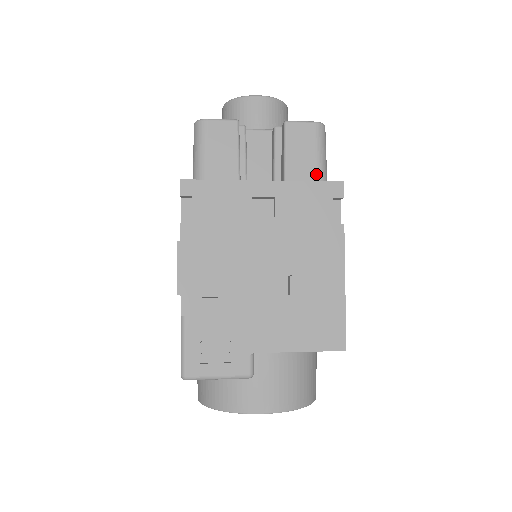
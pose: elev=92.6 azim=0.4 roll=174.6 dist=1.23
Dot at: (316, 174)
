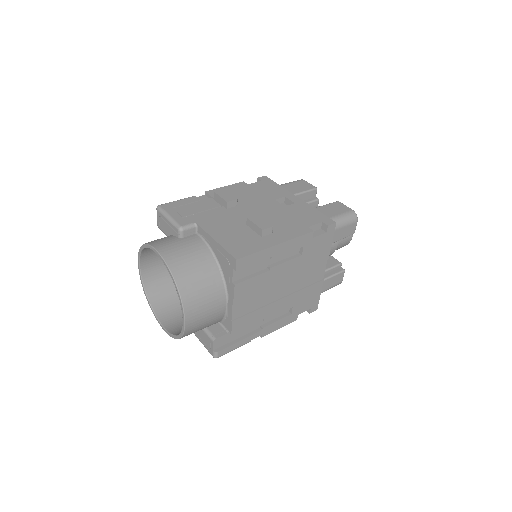
Dot at: occluded
